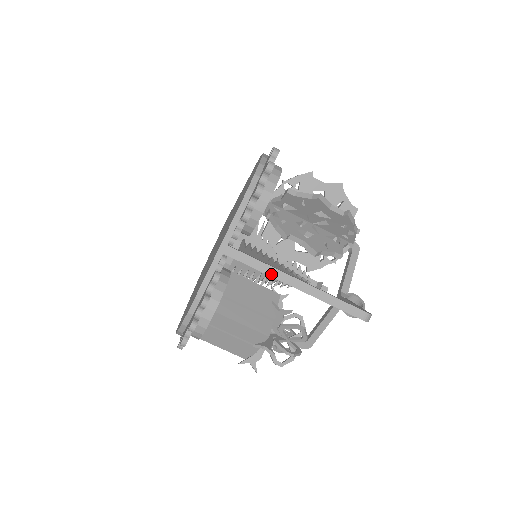
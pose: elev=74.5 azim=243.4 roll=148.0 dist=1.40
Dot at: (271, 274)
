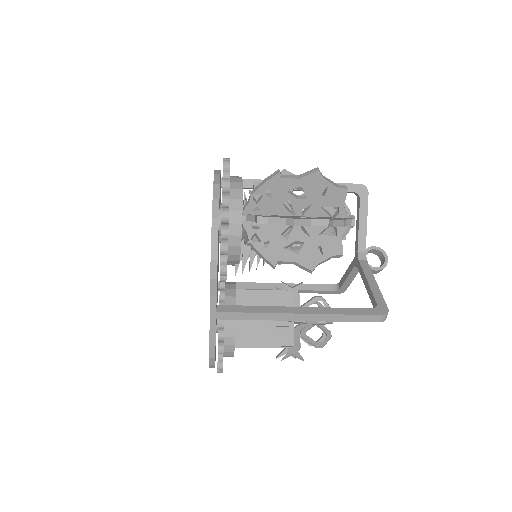
Dot at: (271, 319)
